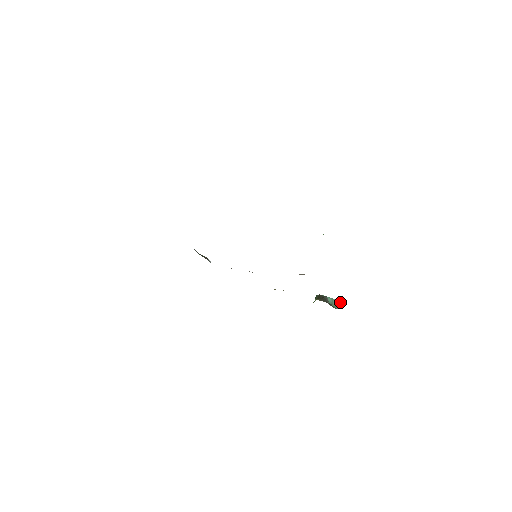
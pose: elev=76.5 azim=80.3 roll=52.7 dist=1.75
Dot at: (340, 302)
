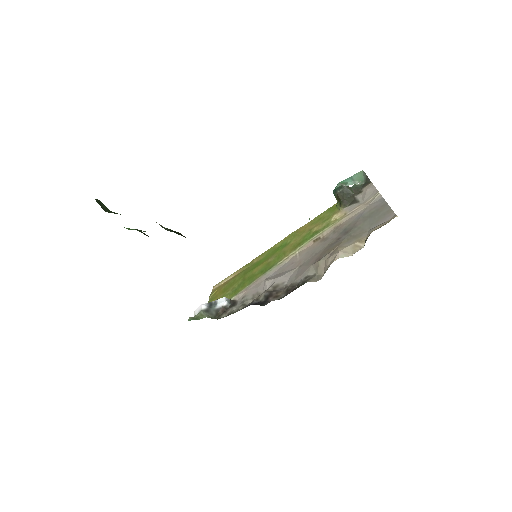
Dot at: (361, 173)
